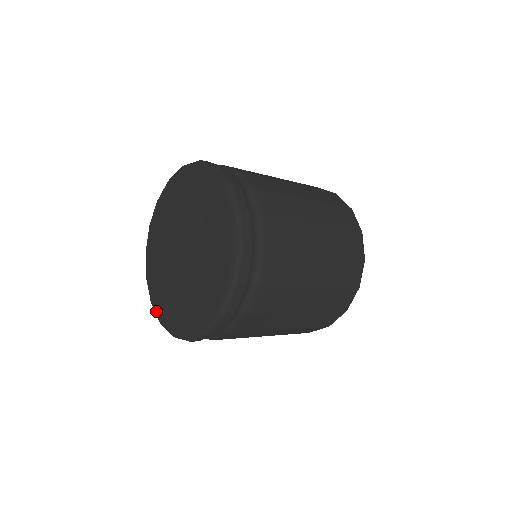
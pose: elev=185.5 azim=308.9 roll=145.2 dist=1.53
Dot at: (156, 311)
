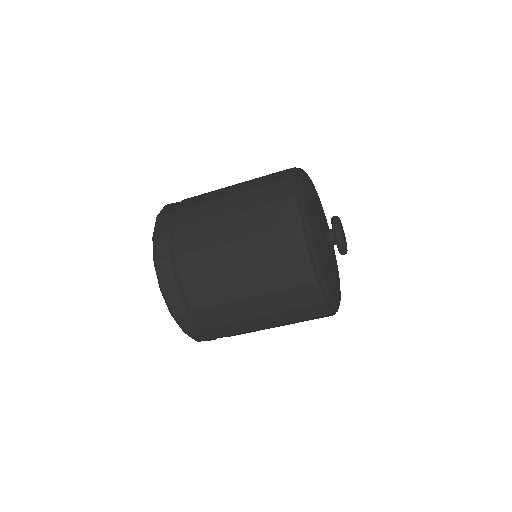
Dot at: occluded
